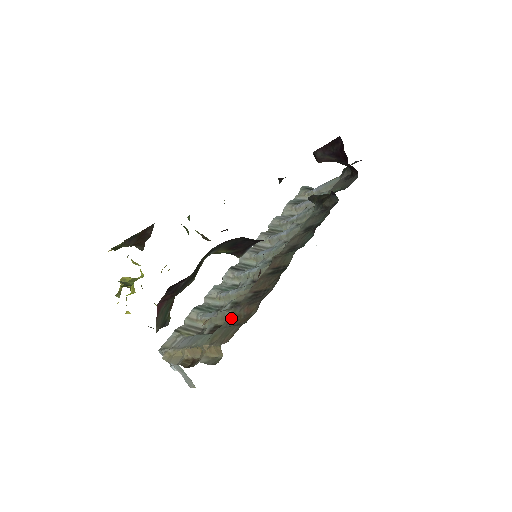
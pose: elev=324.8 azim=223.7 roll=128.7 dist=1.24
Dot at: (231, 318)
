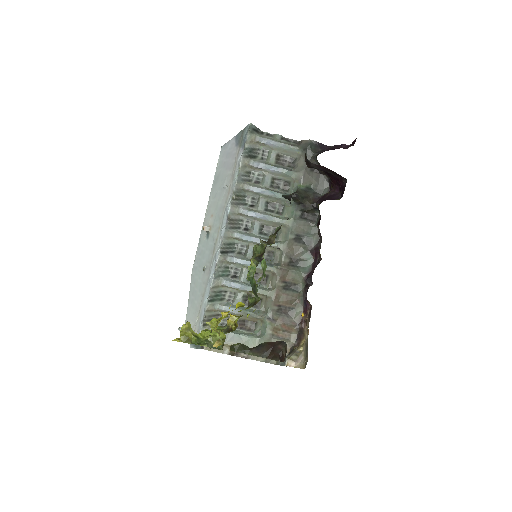
Dot at: (272, 331)
